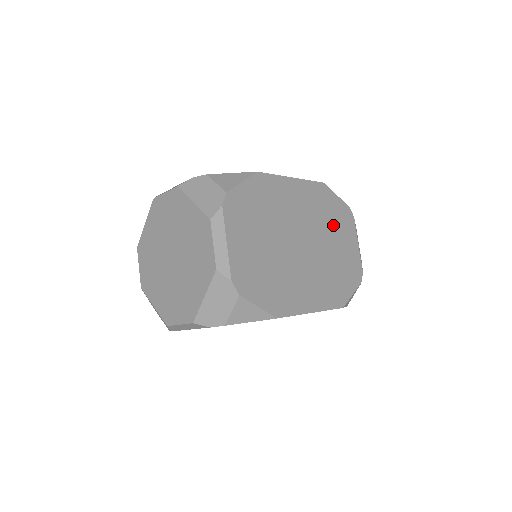
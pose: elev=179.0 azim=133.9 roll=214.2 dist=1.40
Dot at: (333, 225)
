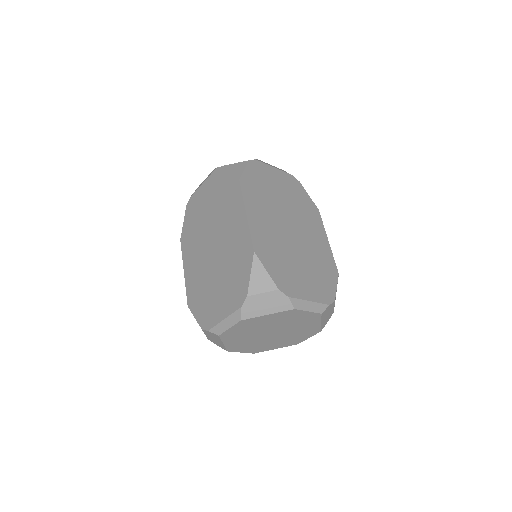
Dot at: (268, 188)
